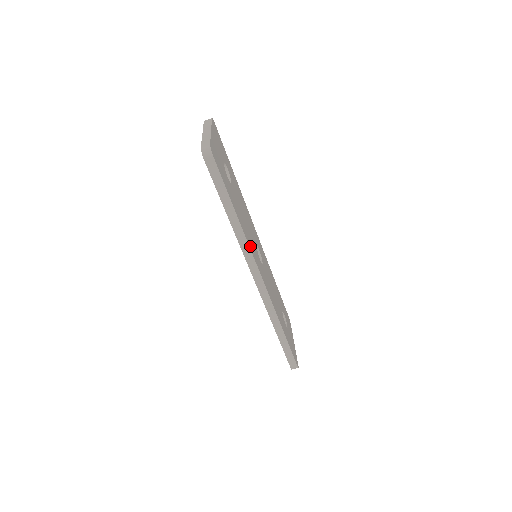
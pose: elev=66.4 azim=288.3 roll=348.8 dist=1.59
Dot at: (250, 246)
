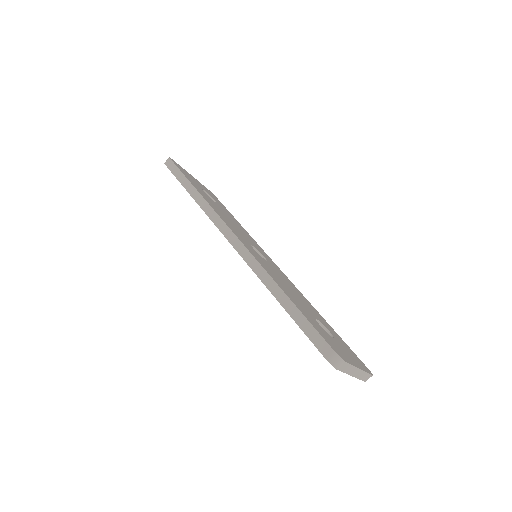
Dot at: (218, 214)
